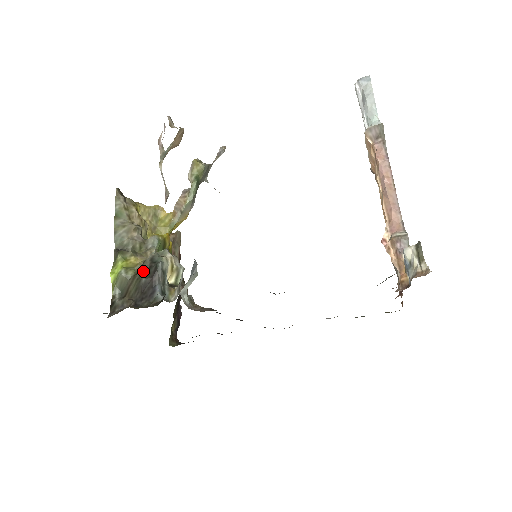
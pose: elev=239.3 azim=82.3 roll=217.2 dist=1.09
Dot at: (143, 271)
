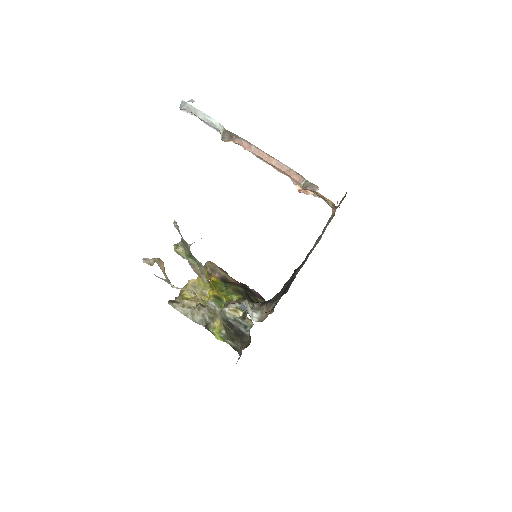
Dot at: (227, 328)
